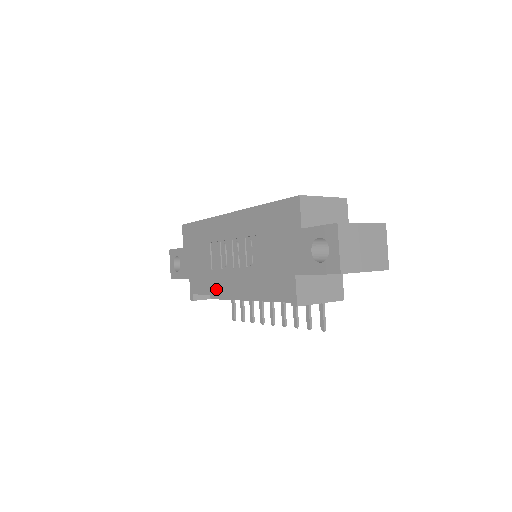
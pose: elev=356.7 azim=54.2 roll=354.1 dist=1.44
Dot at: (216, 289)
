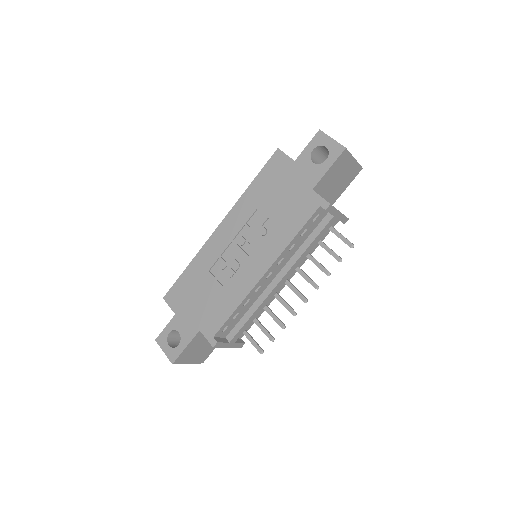
Dot at: (240, 295)
